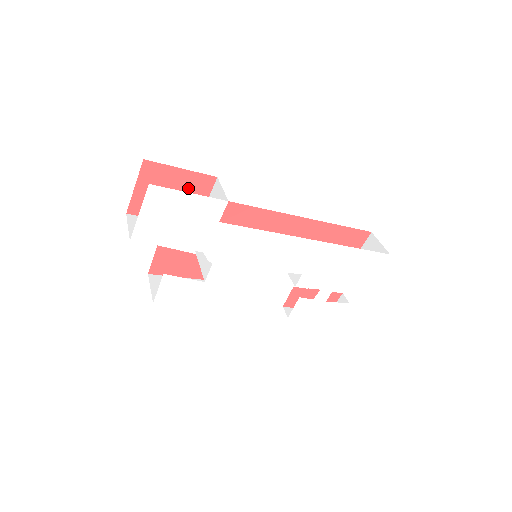
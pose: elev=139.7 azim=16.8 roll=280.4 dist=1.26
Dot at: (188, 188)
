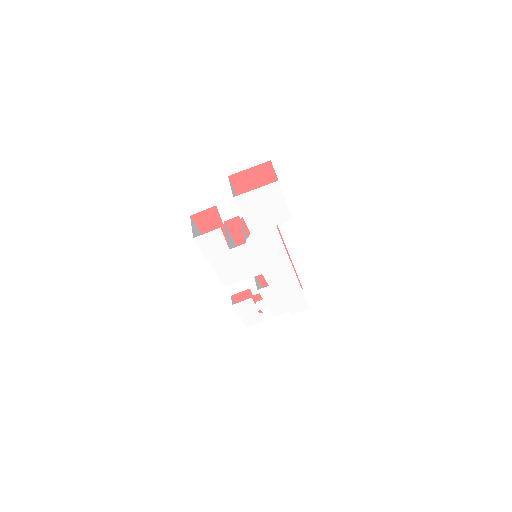
Dot at: occluded
